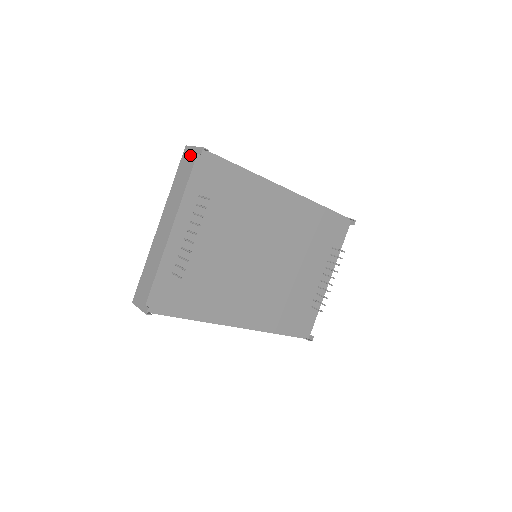
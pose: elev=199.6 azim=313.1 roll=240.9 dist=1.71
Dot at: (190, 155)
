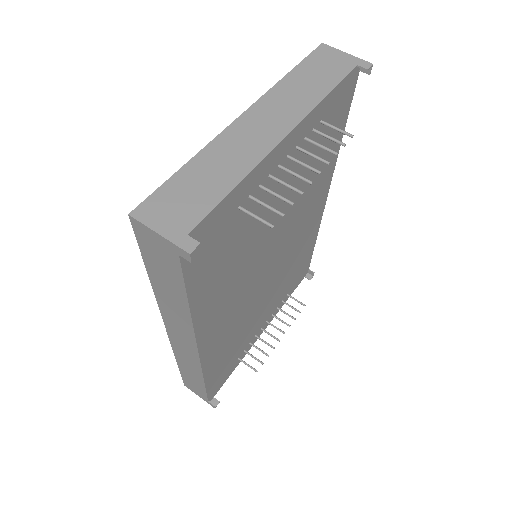
Dot at: (338, 58)
